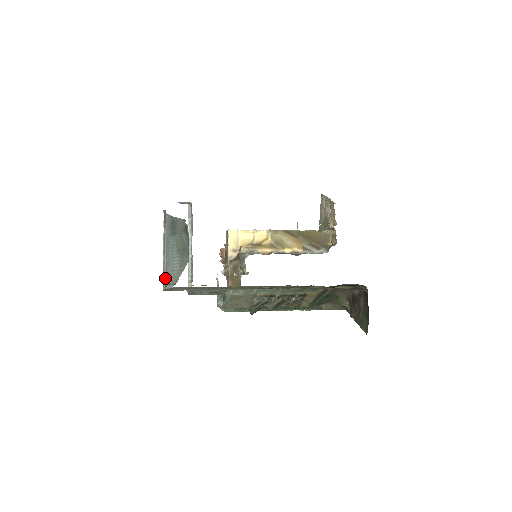
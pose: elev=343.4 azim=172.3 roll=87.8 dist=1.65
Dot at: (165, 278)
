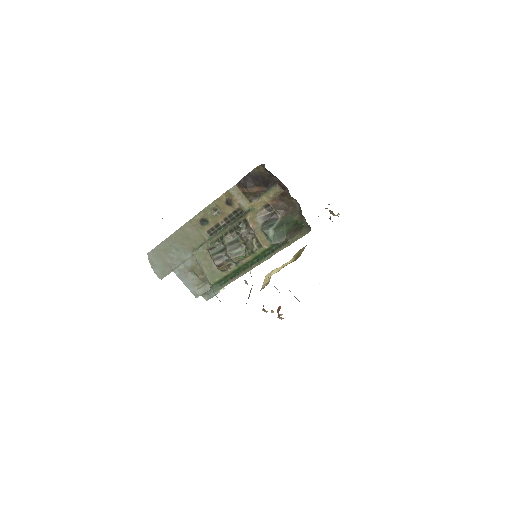
Dot at: occluded
